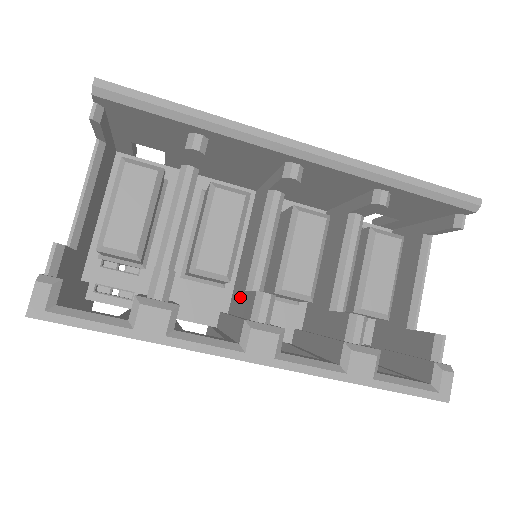
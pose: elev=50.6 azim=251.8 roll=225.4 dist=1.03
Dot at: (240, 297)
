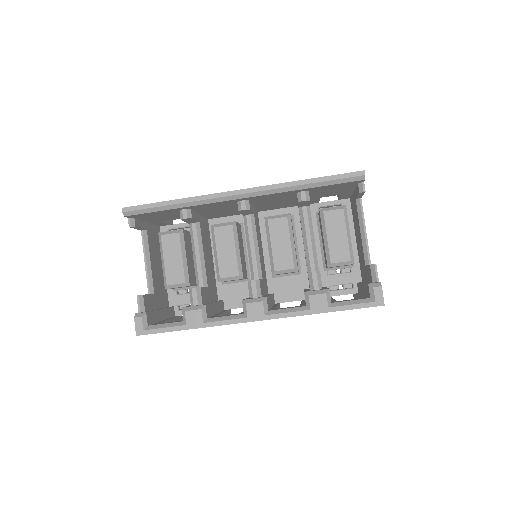
Dot at: occluded
